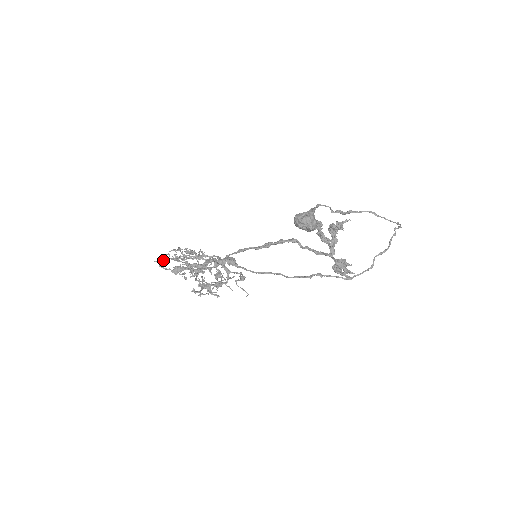
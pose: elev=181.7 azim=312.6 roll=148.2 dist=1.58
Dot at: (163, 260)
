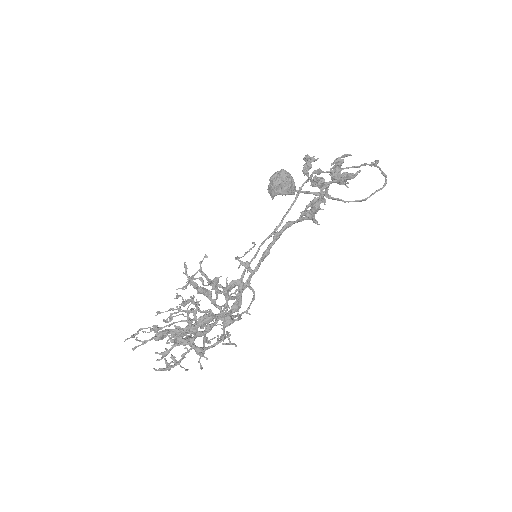
Dot at: (137, 332)
